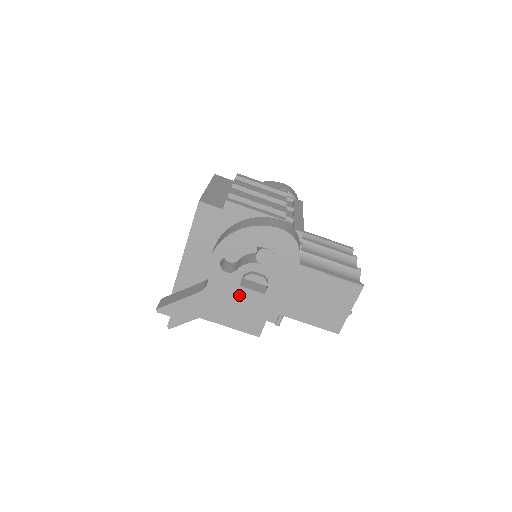
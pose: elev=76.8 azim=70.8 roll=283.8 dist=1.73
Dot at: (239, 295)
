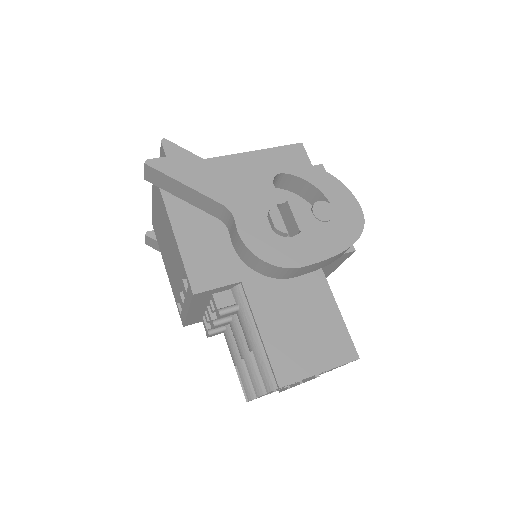
Dot at: (258, 213)
